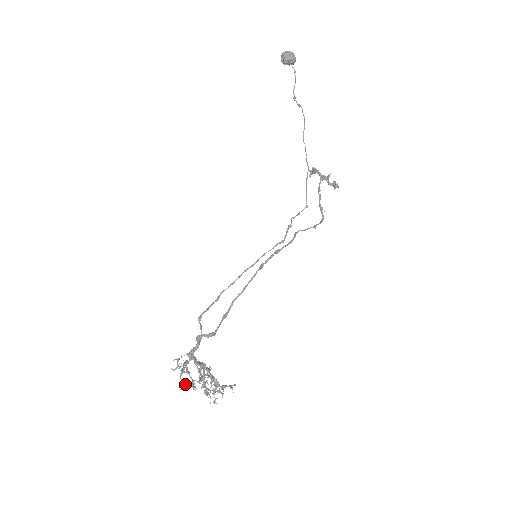
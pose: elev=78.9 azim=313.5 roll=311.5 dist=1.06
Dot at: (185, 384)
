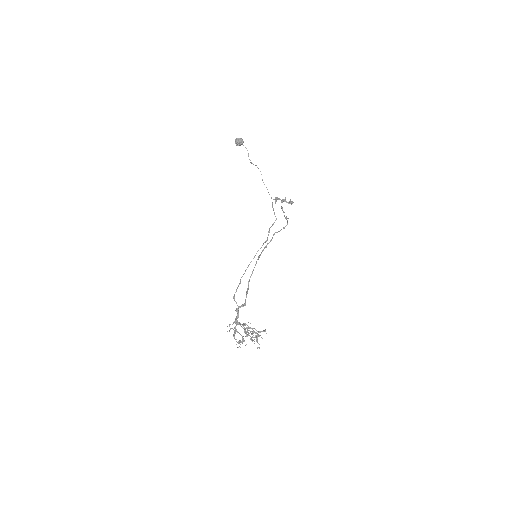
Dot at: (239, 341)
